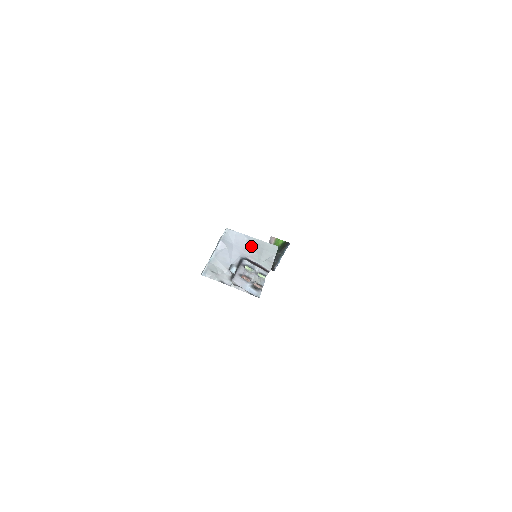
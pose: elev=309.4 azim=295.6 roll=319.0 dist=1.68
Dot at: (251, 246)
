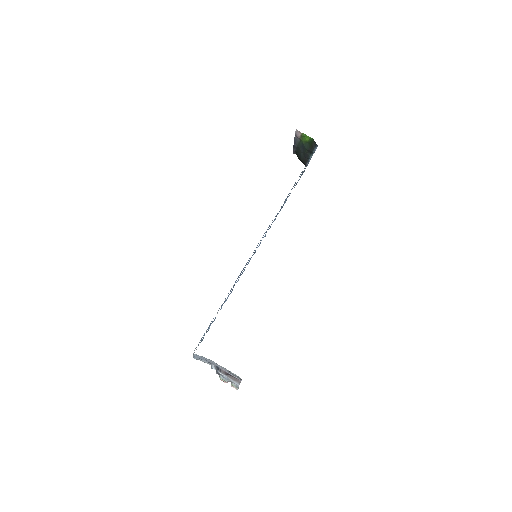
Dot at: (220, 366)
